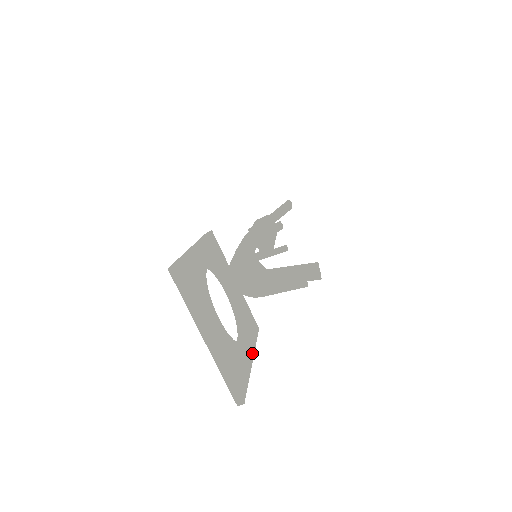
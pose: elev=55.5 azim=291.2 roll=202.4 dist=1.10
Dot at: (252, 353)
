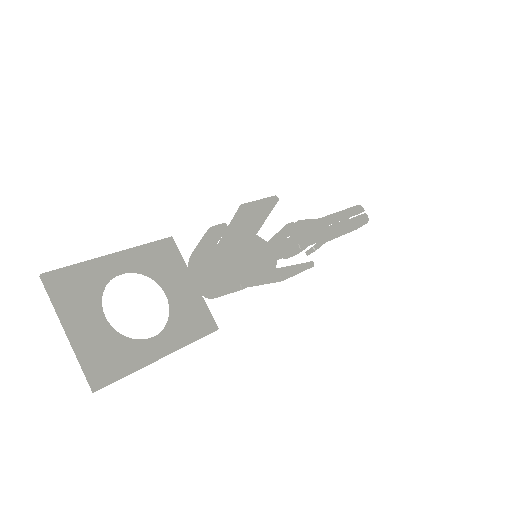
Dot at: (168, 351)
